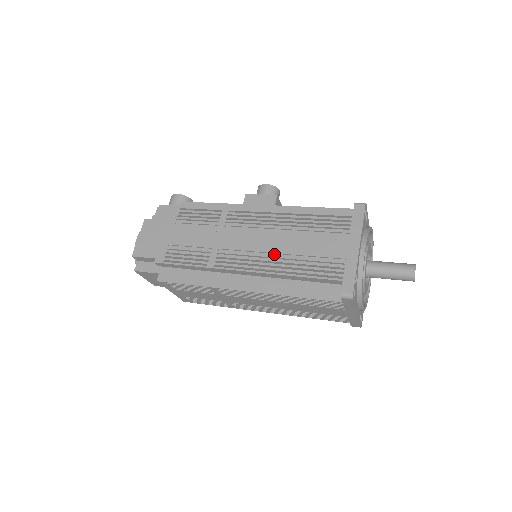
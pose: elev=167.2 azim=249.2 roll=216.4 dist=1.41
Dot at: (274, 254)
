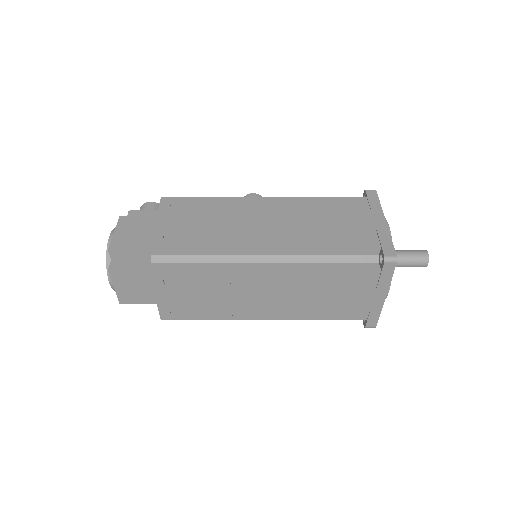
Dot at: (298, 231)
